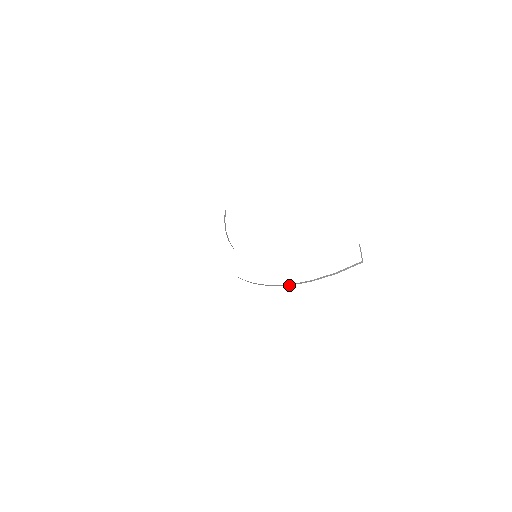
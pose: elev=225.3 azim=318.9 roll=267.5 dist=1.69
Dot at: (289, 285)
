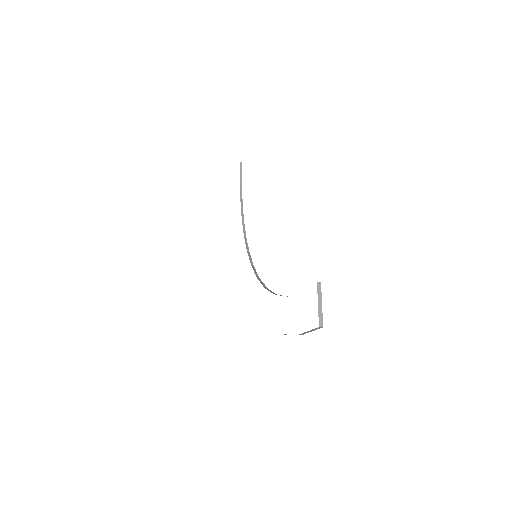
Dot at: occluded
